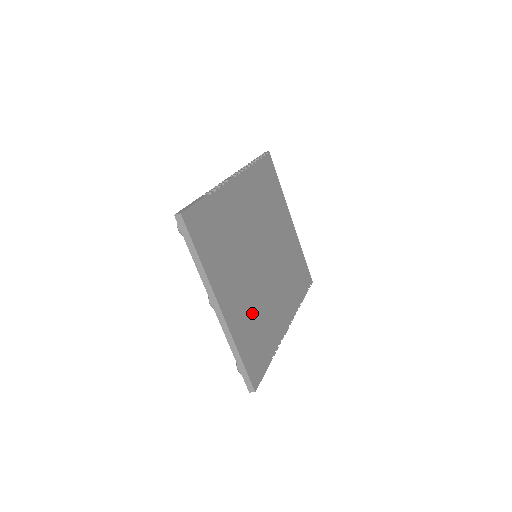
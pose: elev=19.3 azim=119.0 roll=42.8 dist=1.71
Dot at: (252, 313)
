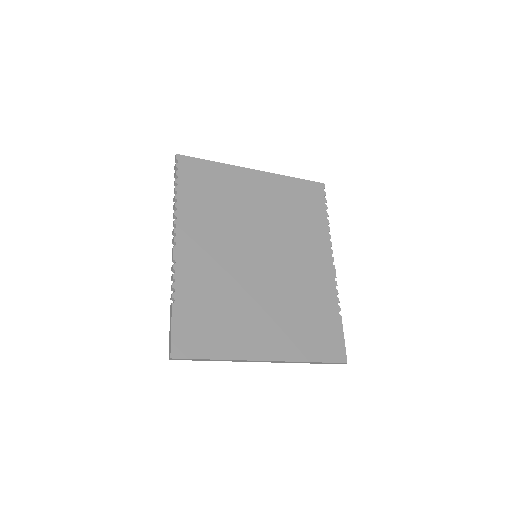
Dot at: (293, 316)
